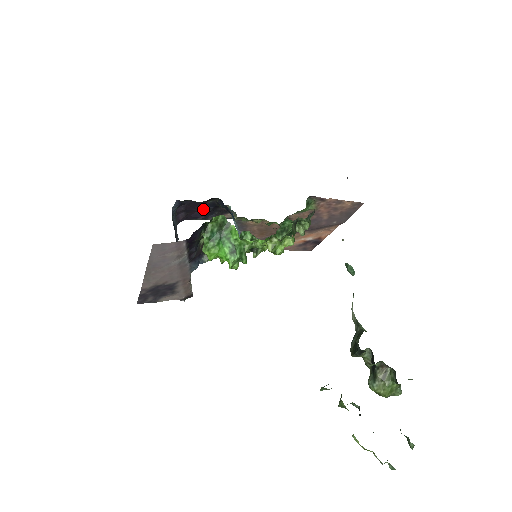
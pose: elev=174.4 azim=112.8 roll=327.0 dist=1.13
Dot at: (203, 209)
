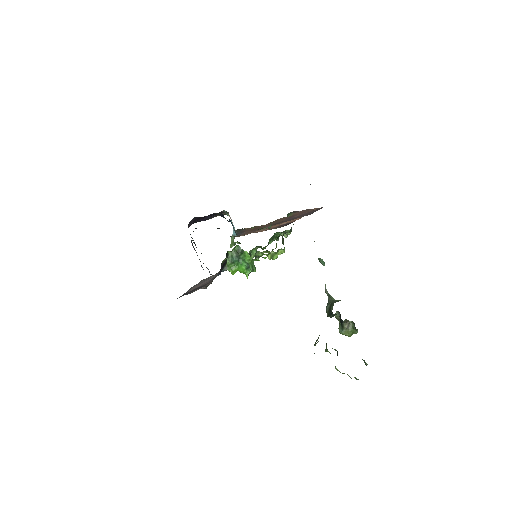
Dot at: (206, 217)
